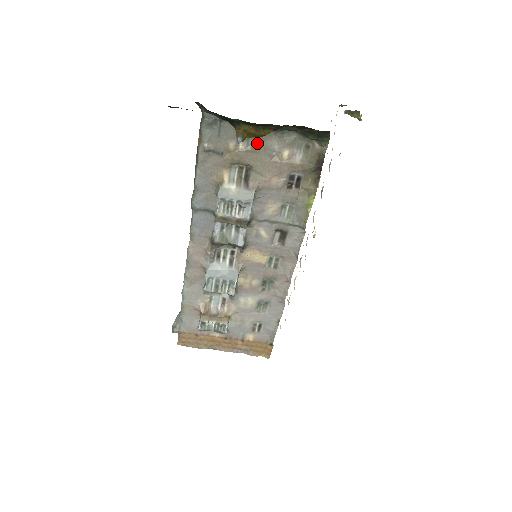
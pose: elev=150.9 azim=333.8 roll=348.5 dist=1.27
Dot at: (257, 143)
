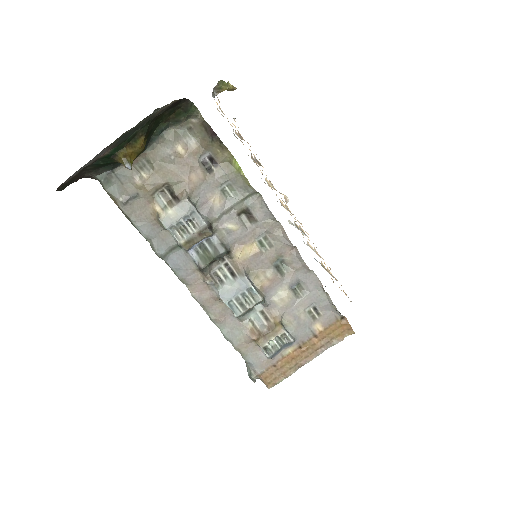
Dot at: (153, 162)
